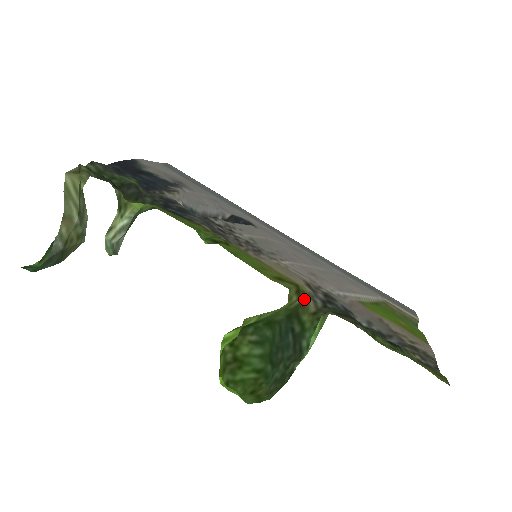
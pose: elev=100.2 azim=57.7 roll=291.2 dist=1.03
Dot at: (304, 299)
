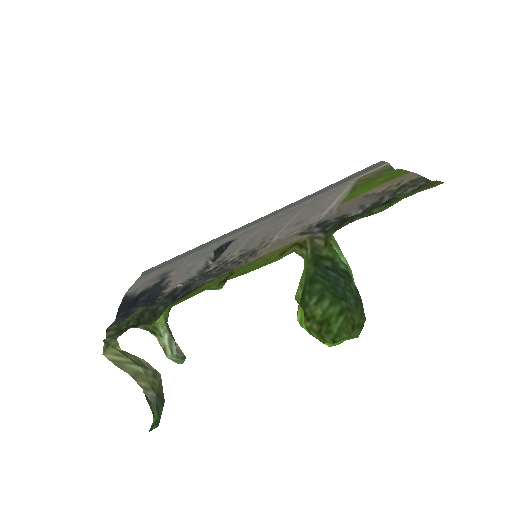
Dot at: (310, 244)
